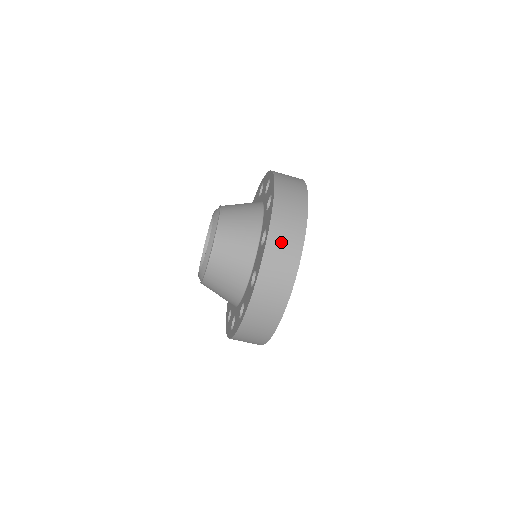
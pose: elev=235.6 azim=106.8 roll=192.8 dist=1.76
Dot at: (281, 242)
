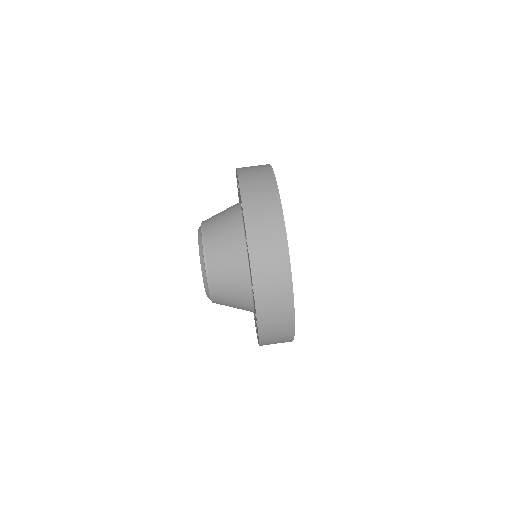
Dot at: (263, 245)
